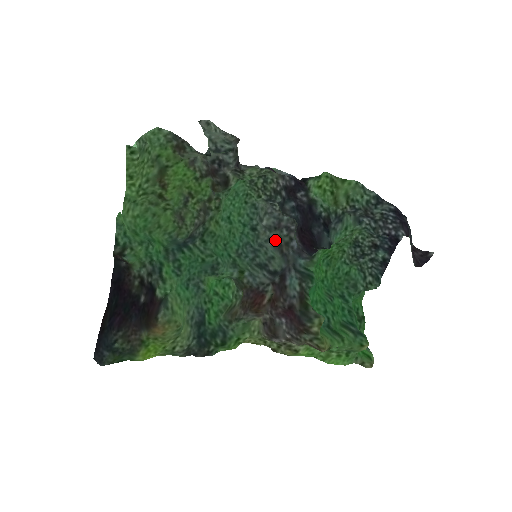
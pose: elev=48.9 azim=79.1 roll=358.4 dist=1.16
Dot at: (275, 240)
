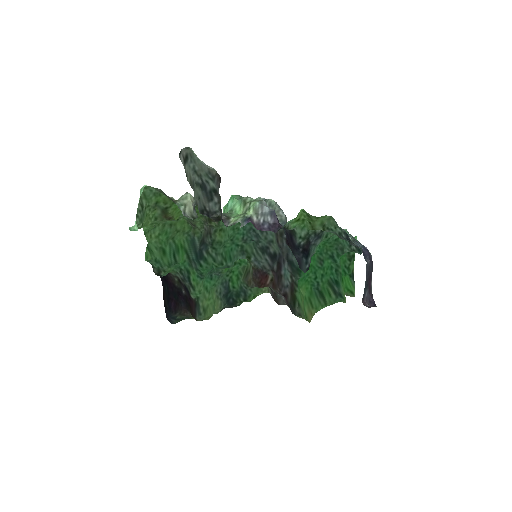
Dot at: occluded
